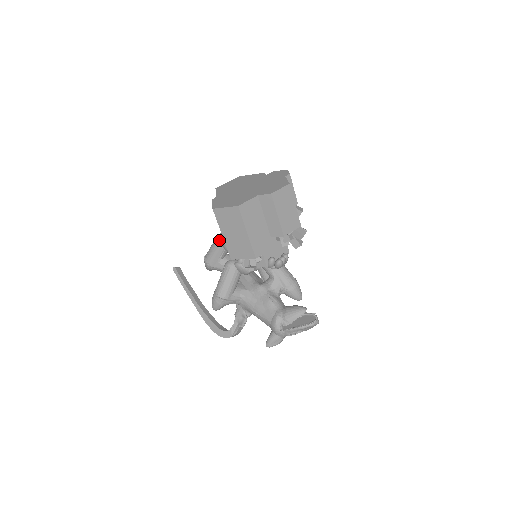
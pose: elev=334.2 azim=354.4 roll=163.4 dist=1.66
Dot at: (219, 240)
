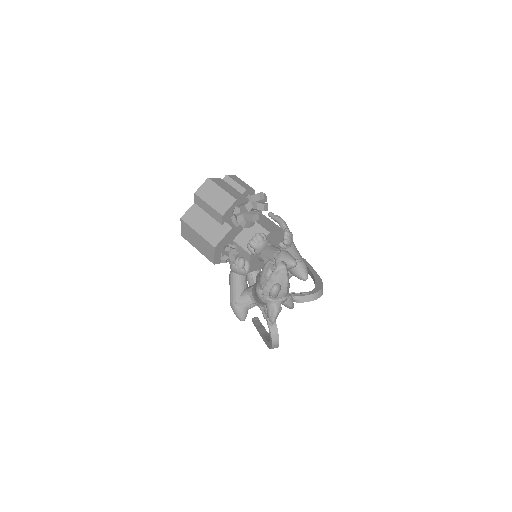
Dot at: occluded
